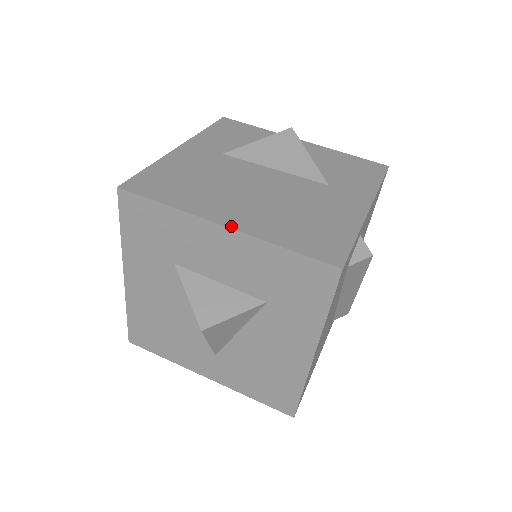
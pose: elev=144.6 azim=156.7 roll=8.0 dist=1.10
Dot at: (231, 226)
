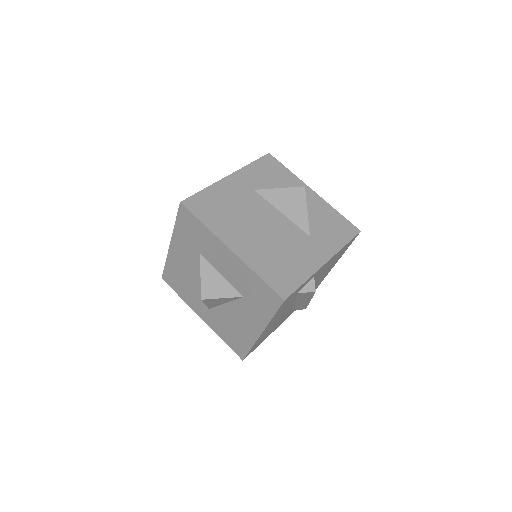
Dot at: (235, 252)
